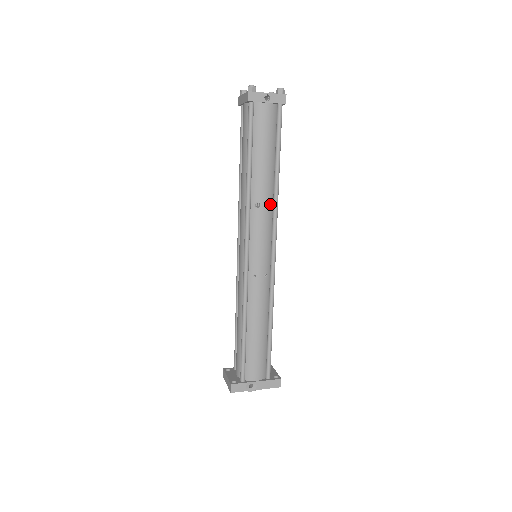
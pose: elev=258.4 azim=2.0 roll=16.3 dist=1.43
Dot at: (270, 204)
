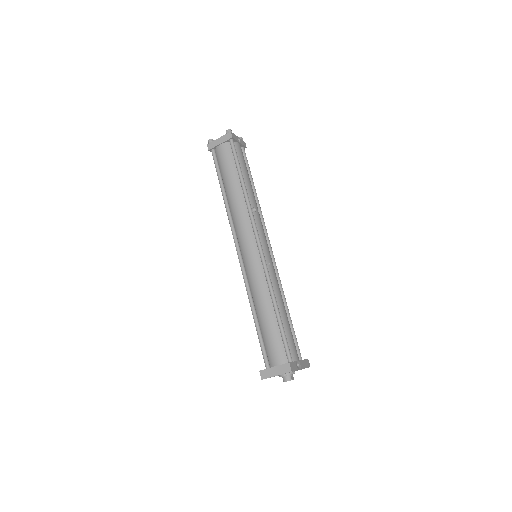
Dot at: occluded
